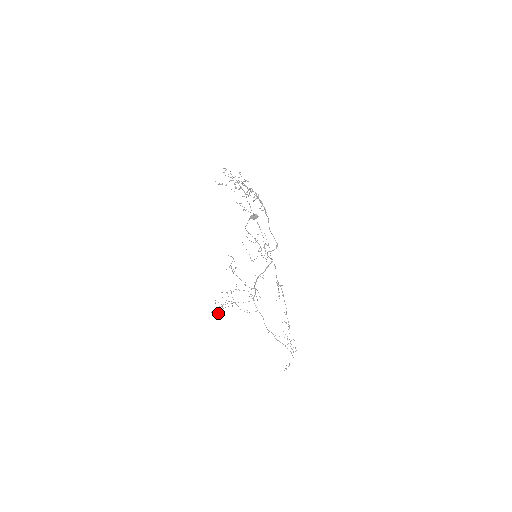
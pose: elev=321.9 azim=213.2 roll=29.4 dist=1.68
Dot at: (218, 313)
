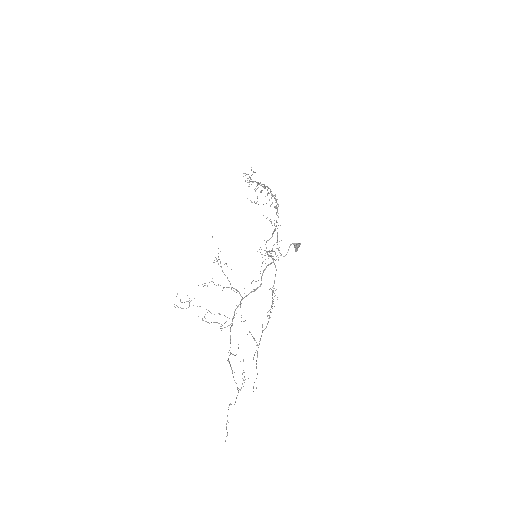
Dot at: occluded
